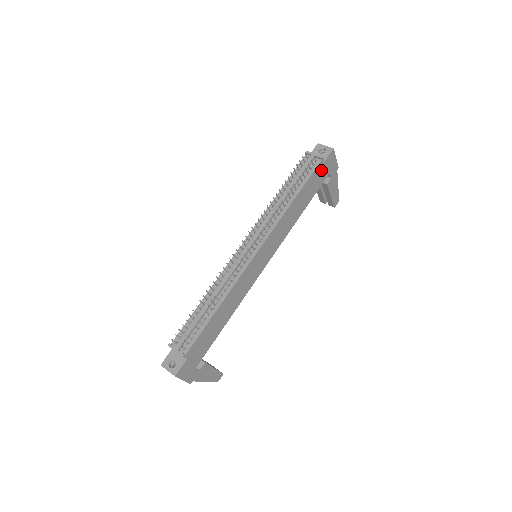
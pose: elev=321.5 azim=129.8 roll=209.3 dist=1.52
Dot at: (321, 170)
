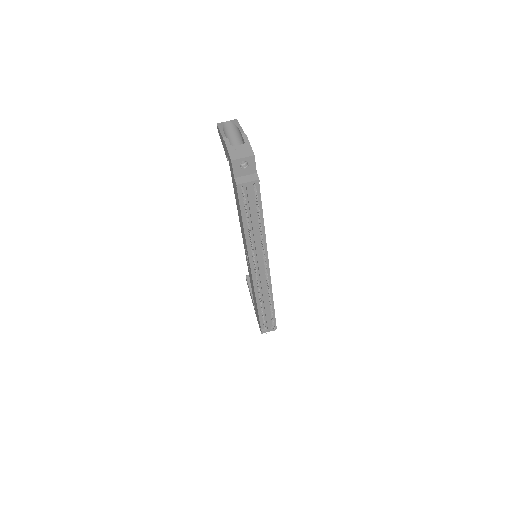
Dot at: occluded
